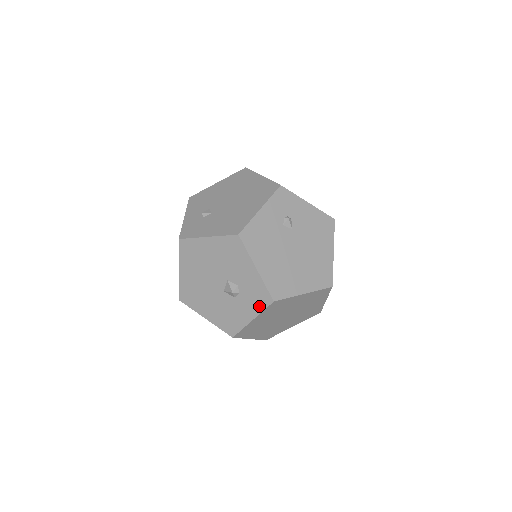
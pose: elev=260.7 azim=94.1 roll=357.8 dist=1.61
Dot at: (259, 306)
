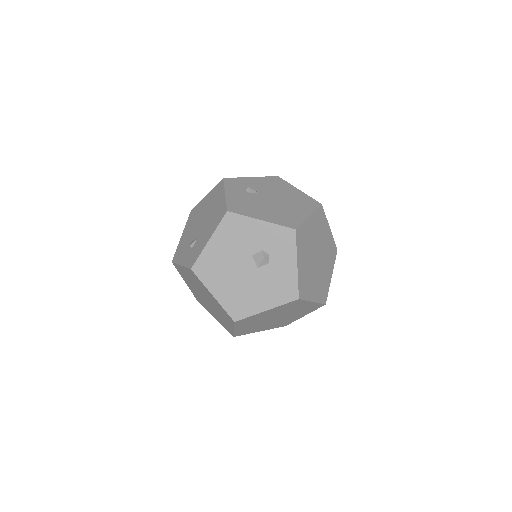
Dot at: (290, 246)
